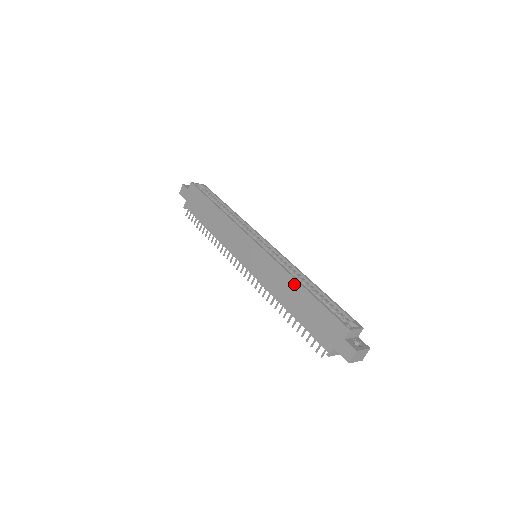
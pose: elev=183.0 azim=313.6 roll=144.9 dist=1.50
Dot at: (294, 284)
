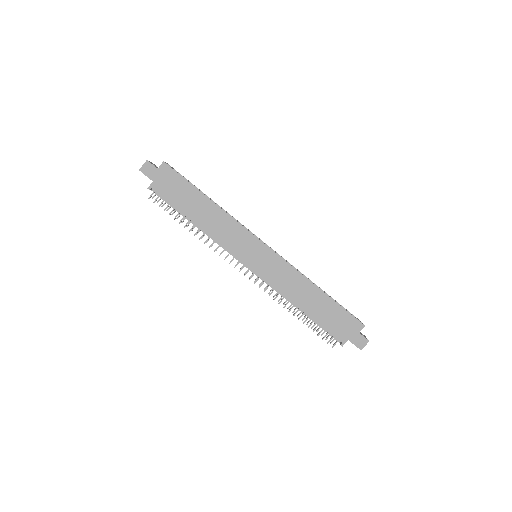
Dot at: (312, 288)
